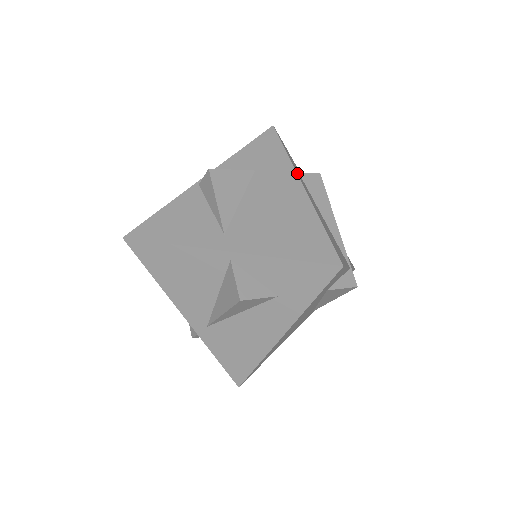
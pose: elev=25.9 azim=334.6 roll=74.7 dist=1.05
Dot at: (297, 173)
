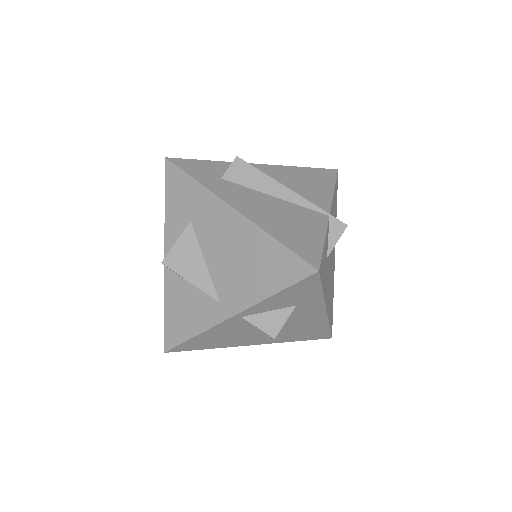
Dot at: (220, 197)
